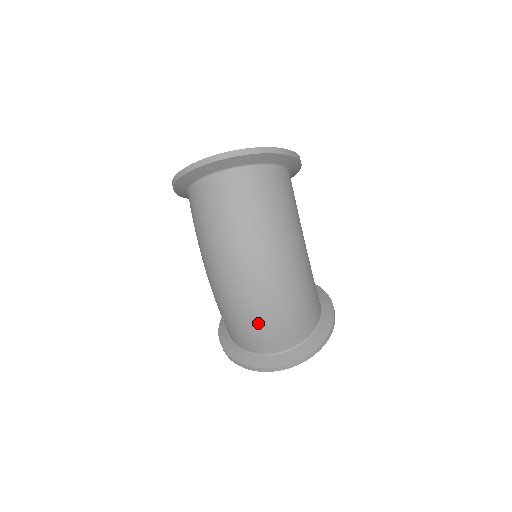
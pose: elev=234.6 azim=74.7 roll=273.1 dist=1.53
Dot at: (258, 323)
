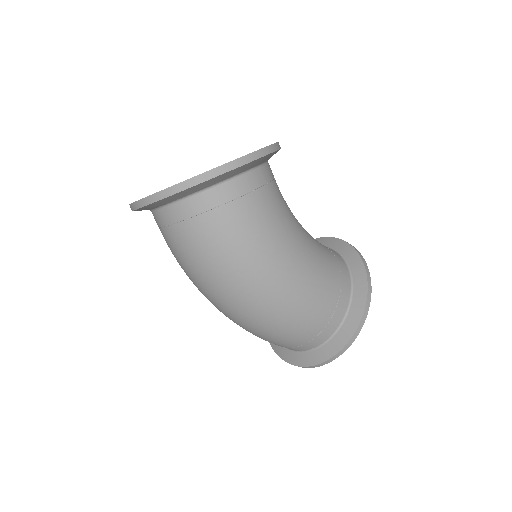
Dot at: (260, 337)
